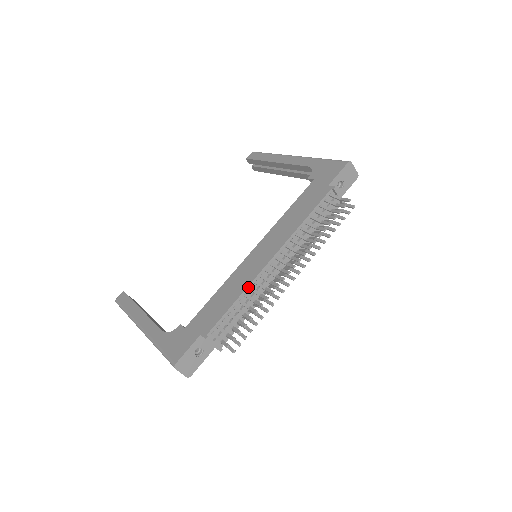
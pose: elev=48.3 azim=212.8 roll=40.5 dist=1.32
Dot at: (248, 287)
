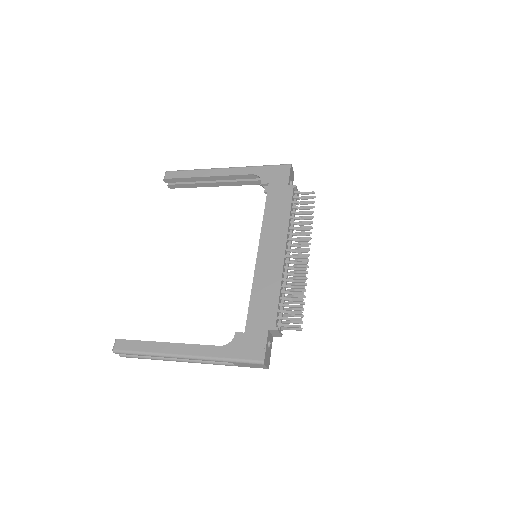
Dot at: (282, 279)
